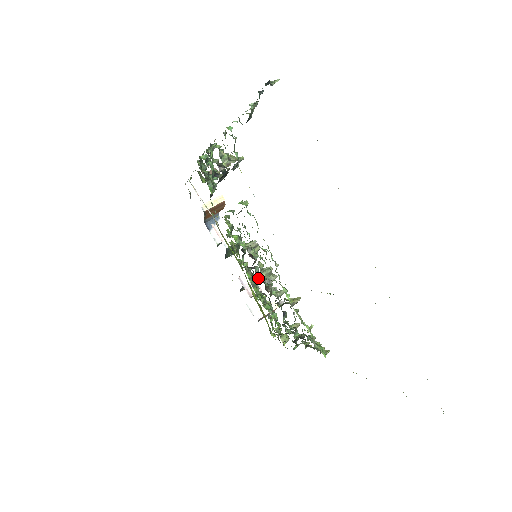
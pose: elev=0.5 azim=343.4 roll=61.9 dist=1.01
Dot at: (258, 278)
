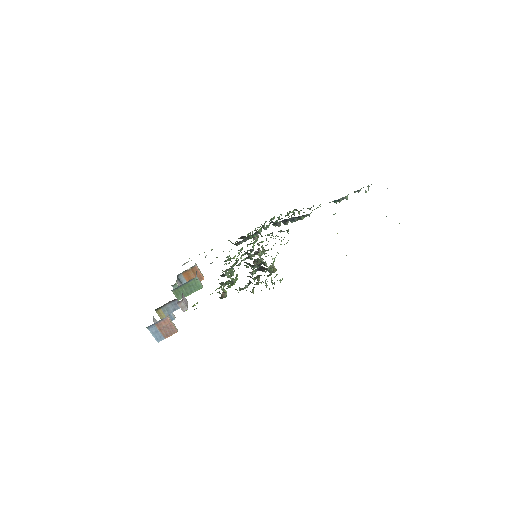
Dot at: occluded
